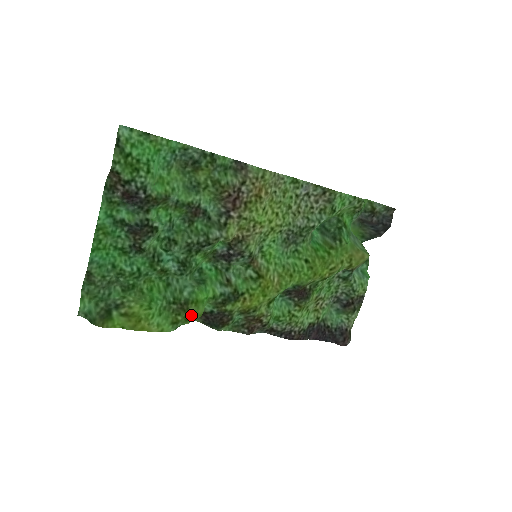
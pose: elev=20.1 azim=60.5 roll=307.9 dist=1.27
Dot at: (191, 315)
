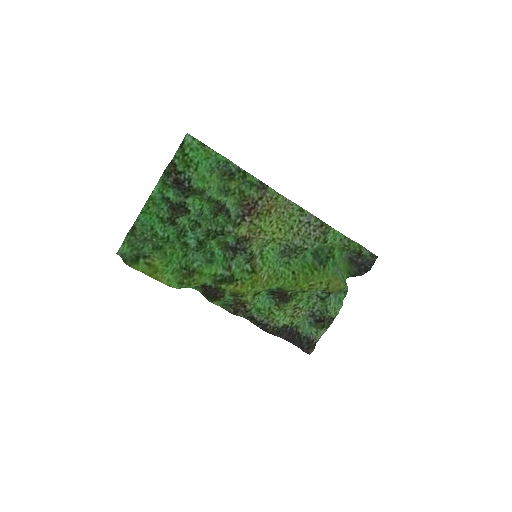
Dot at: (194, 281)
